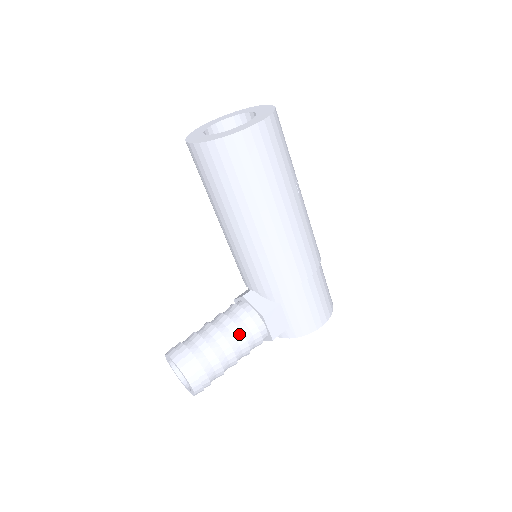
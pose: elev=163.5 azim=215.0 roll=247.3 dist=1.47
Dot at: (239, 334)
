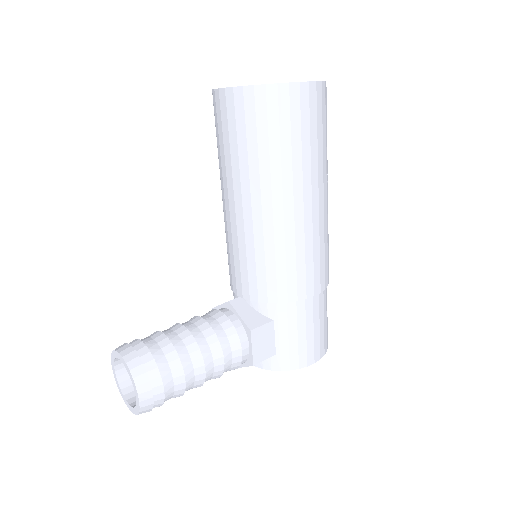
Dot at: (216, 345)
